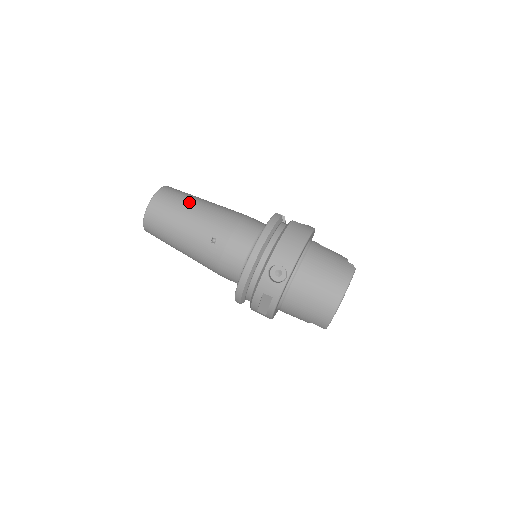
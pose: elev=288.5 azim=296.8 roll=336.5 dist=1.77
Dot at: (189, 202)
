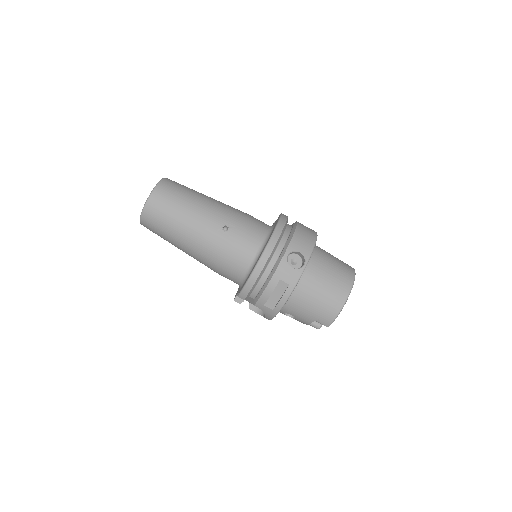
Dot at: (196, 193)
